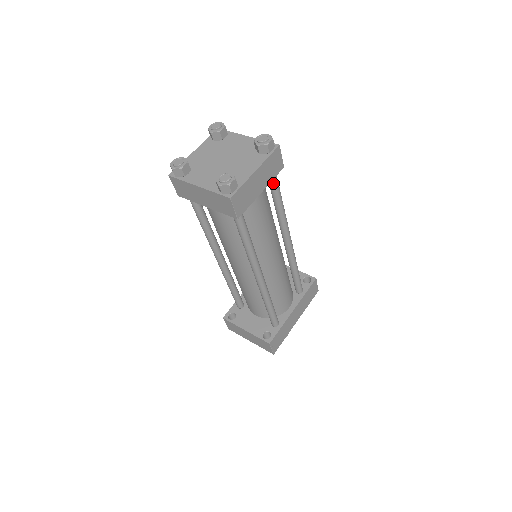
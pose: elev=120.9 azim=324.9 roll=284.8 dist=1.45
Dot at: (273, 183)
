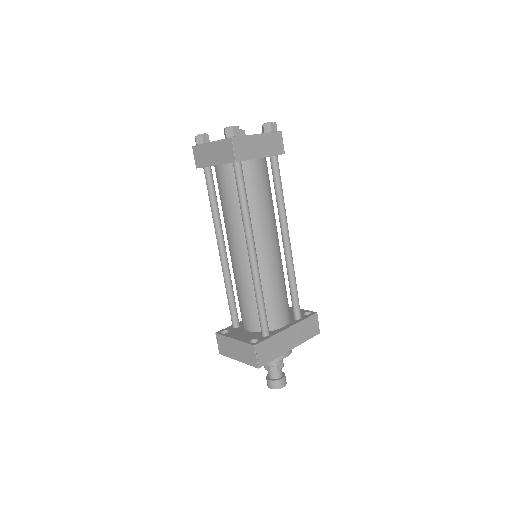
Dot at: (274, 166)
